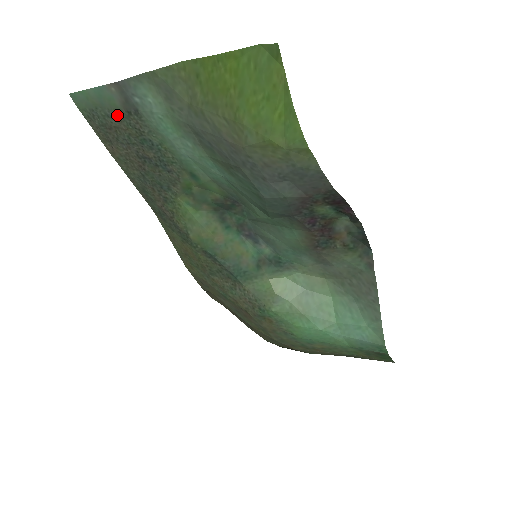
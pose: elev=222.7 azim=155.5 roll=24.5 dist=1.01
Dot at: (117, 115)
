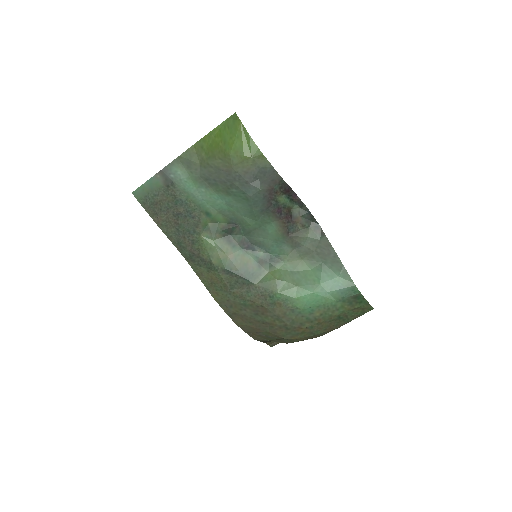
Dot at: (161, 192)
